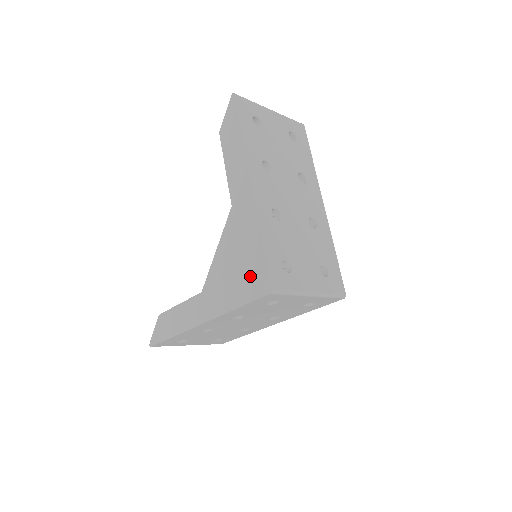
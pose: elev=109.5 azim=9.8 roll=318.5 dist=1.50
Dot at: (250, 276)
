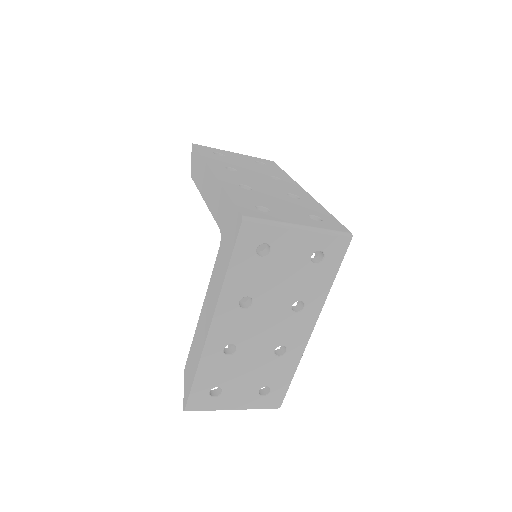
Dot at: (228, 230)
